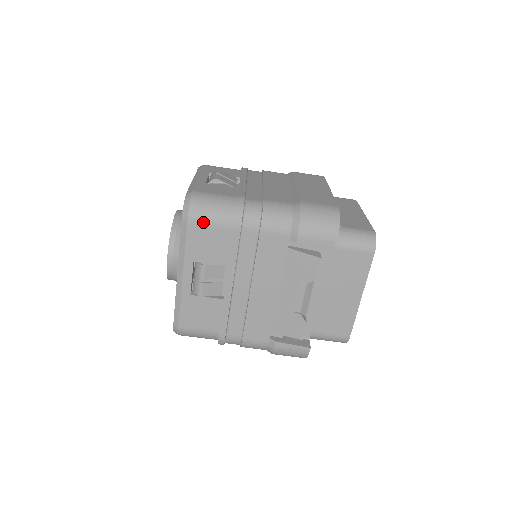
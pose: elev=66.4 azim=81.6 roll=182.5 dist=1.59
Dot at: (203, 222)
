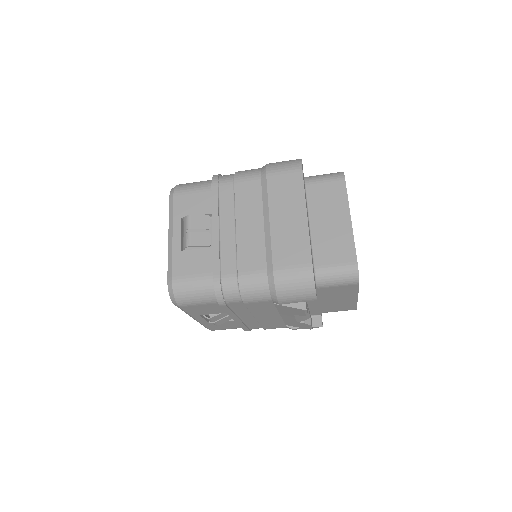
Dot at: (192, 305)
